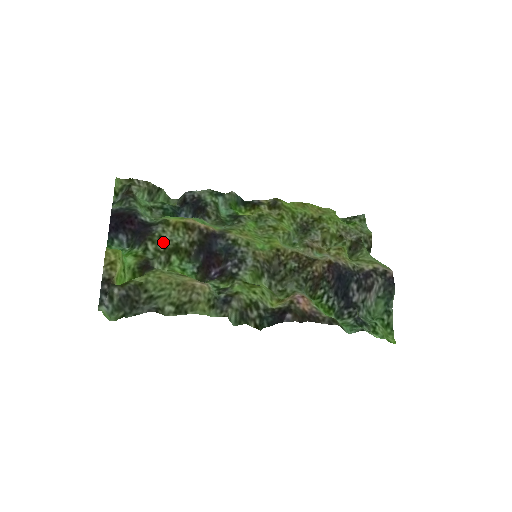
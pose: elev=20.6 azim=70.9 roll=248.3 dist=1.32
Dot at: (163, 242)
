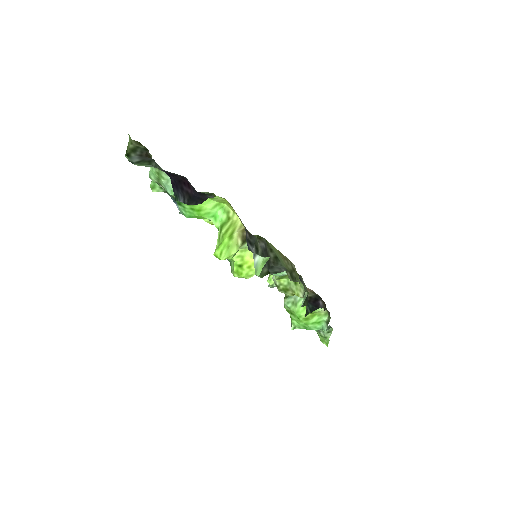
Dot at: occluded
